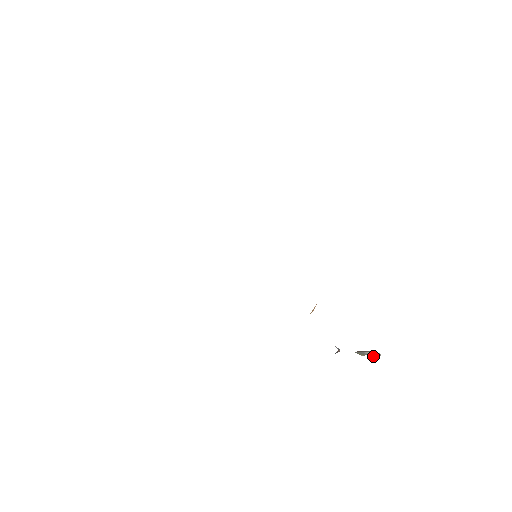
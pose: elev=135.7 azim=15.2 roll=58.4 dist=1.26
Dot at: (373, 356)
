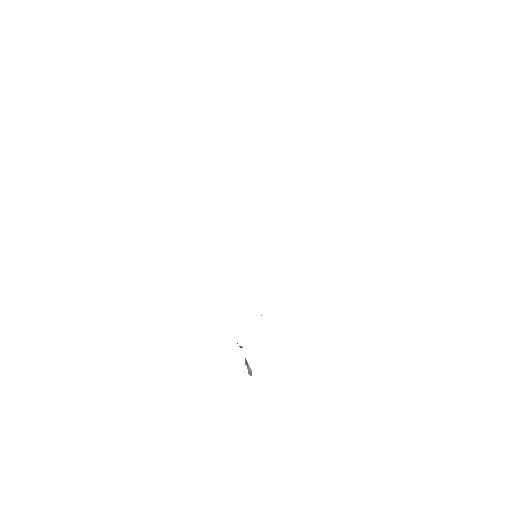
Dot at: (248, 371)
